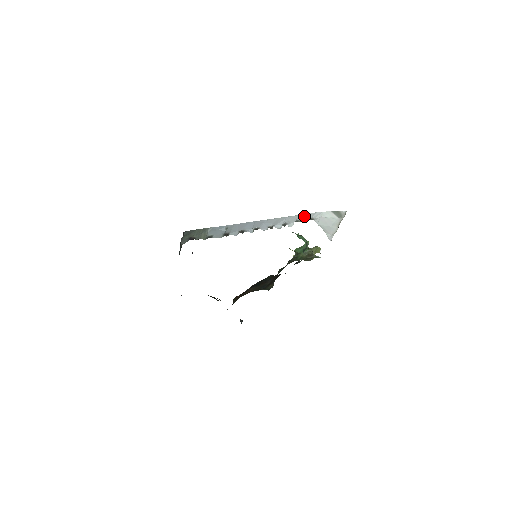
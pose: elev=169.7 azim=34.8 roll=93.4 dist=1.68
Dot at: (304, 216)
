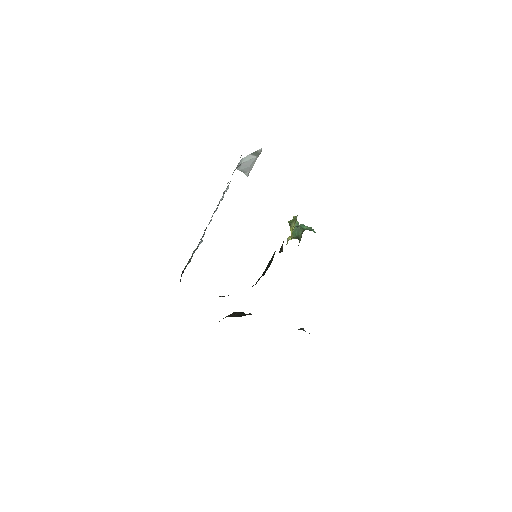
Dot at: occluded
